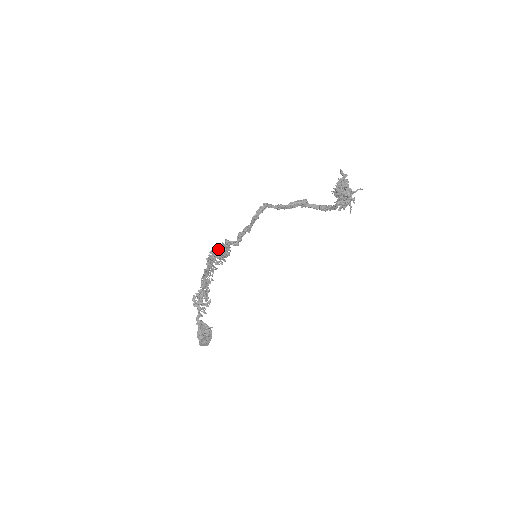
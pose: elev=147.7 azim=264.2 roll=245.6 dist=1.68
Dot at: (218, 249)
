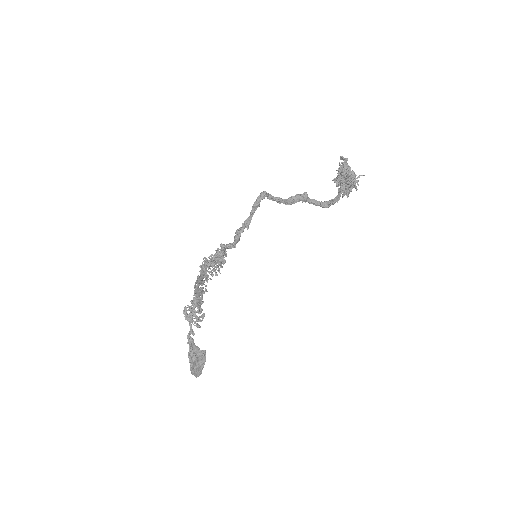
Dot at: (212, 258)
